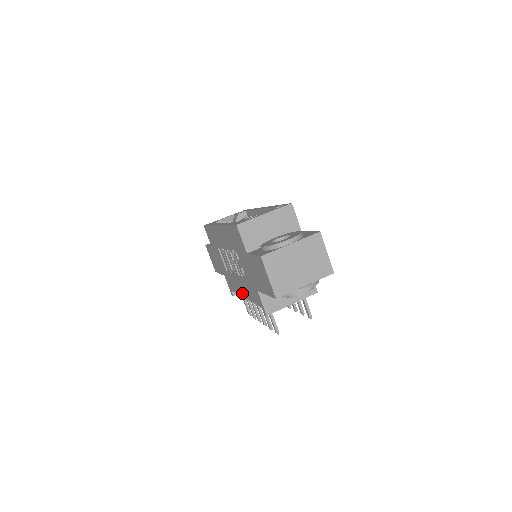
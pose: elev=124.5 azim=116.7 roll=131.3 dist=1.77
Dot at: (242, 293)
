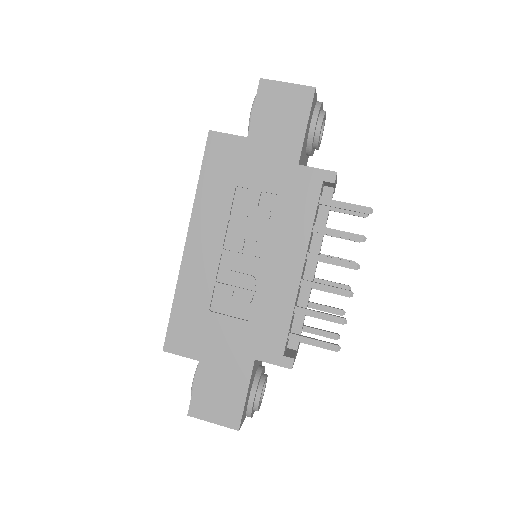
Dot at: (294, 271)
